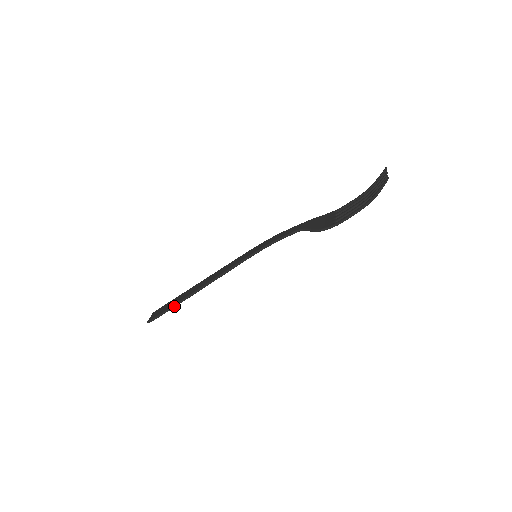
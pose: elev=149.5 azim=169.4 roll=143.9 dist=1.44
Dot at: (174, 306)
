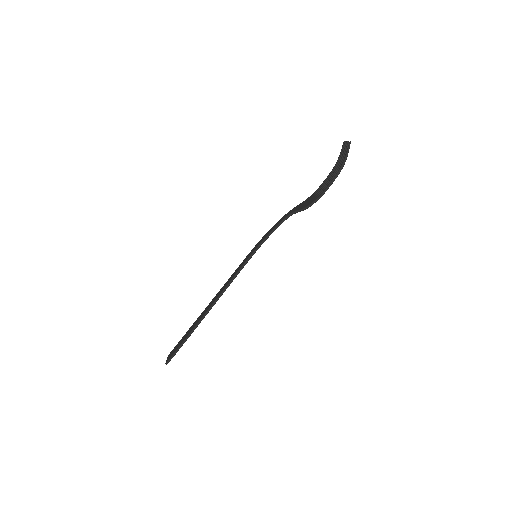
Dot at: (190, 334)
